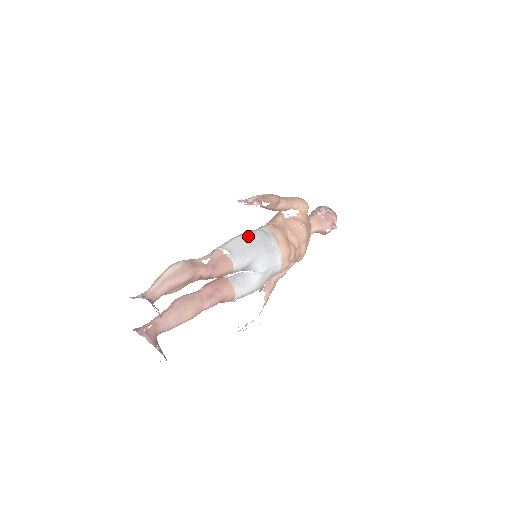
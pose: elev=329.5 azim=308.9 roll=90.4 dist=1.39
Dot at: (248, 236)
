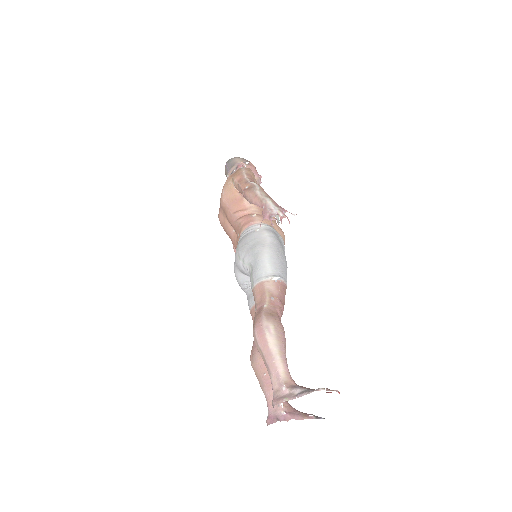
Dot at: (269, 246)
